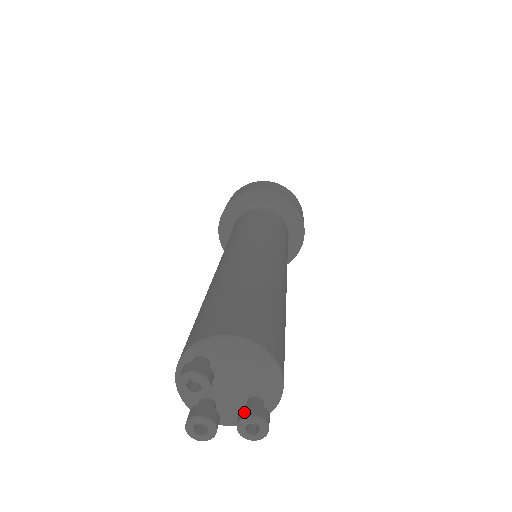
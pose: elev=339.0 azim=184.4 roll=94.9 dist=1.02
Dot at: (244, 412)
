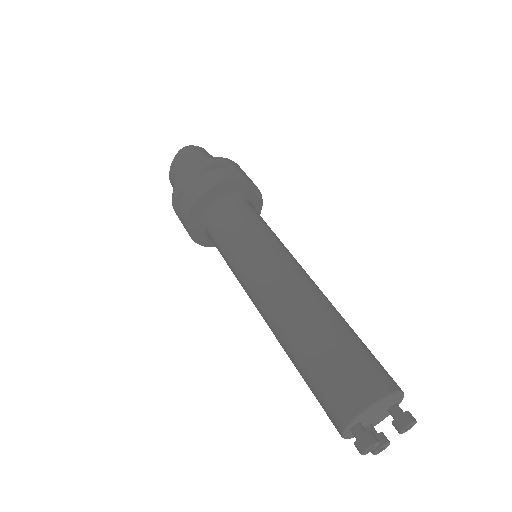
Dot at: (399, 427)
